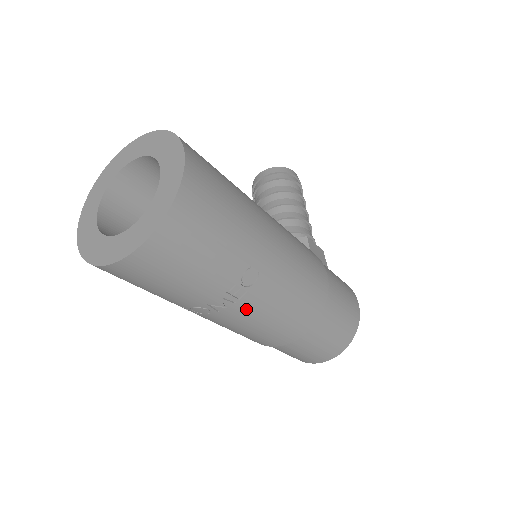
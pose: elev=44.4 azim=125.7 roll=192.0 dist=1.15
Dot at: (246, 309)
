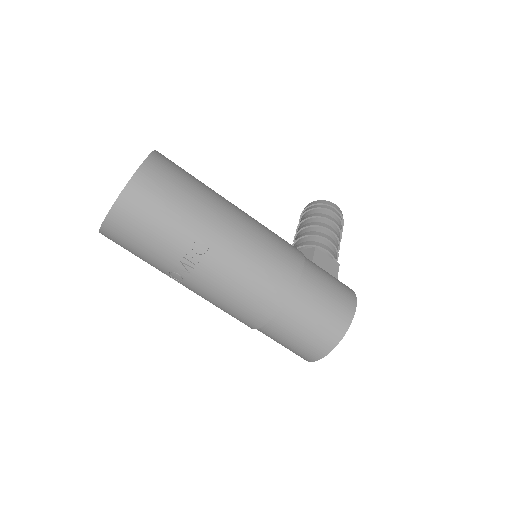
Dot at: (206, 276)
